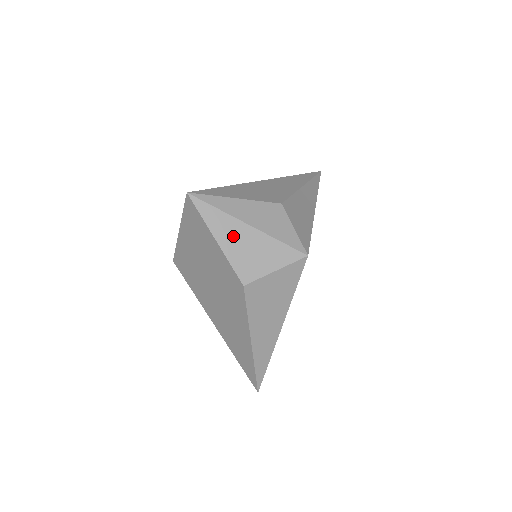
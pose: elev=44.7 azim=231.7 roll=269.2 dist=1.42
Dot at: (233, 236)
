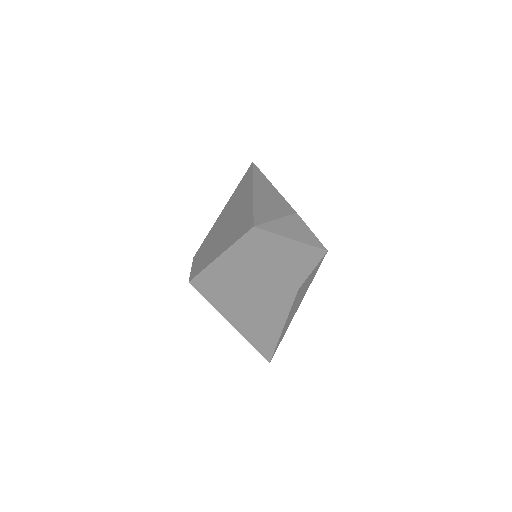
Dot at: (287, 253)
